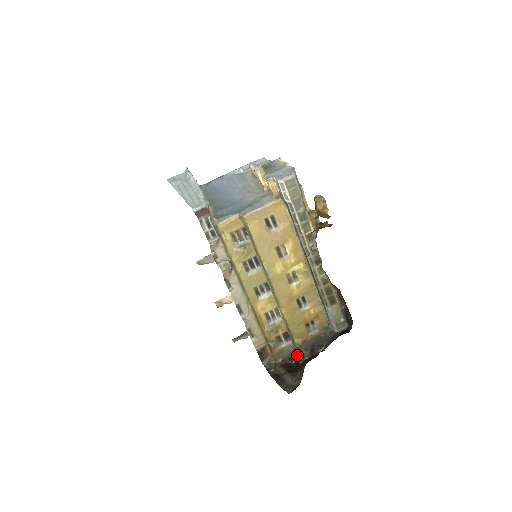
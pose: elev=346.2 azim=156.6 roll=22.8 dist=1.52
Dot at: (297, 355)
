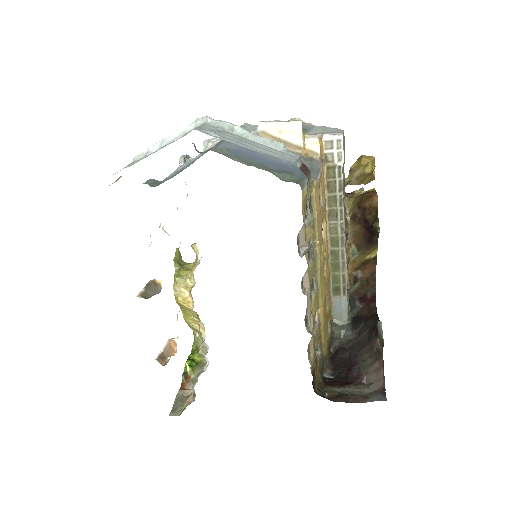
Dot at: (322, 369)
